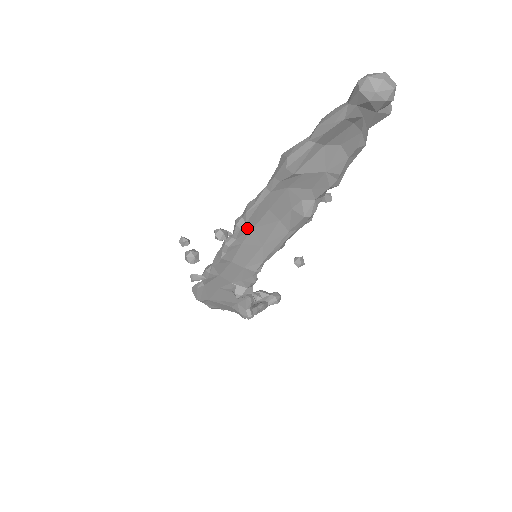
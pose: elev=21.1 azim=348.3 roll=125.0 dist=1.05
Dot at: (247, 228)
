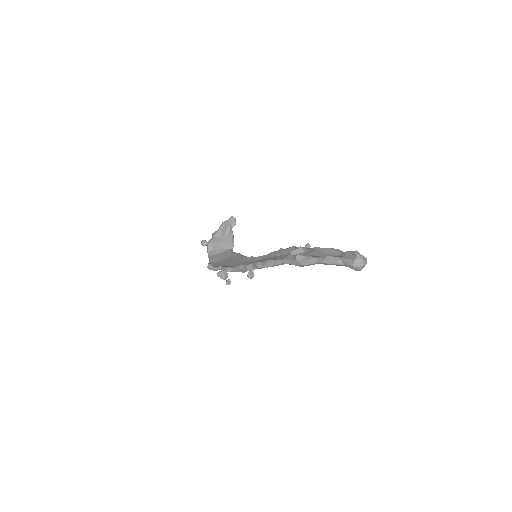
Dot at: occluded
